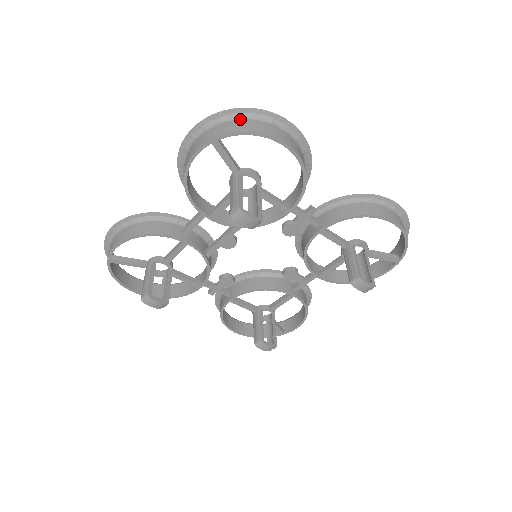
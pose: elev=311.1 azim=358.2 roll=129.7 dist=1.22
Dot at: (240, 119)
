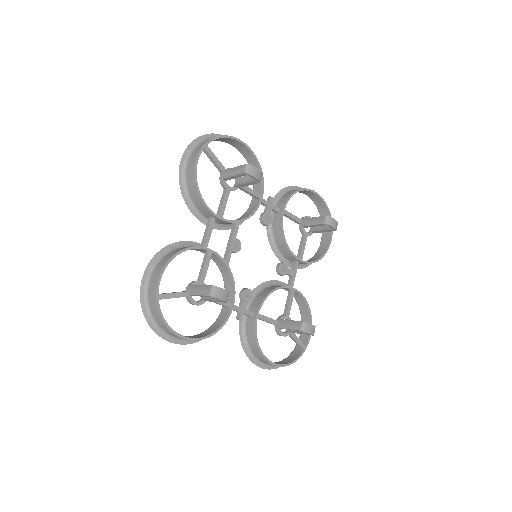
Dot at: occluded
